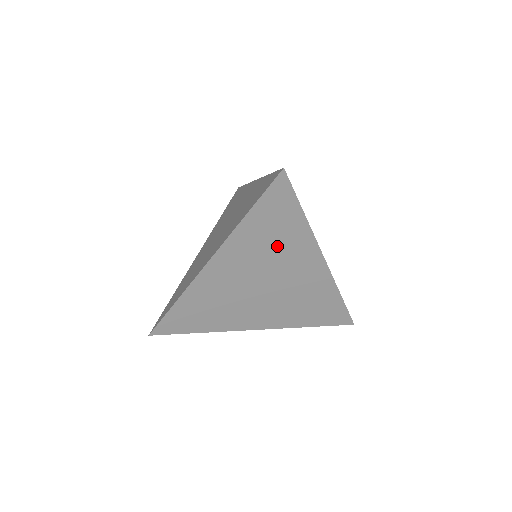
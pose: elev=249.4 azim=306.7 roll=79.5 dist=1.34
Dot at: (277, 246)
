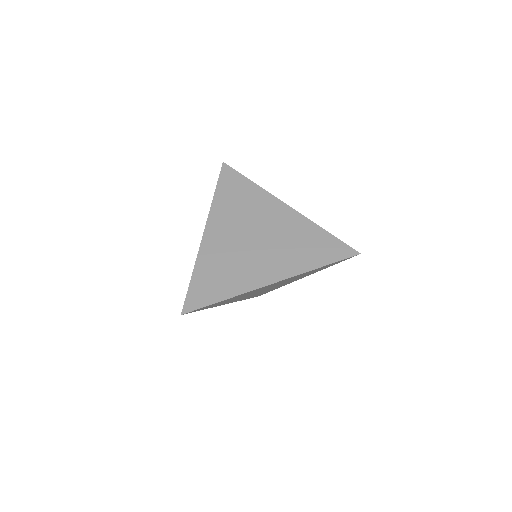
Dot at: (303, 275)
